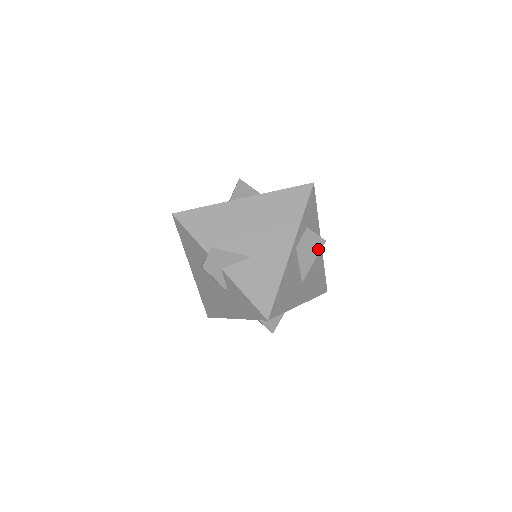
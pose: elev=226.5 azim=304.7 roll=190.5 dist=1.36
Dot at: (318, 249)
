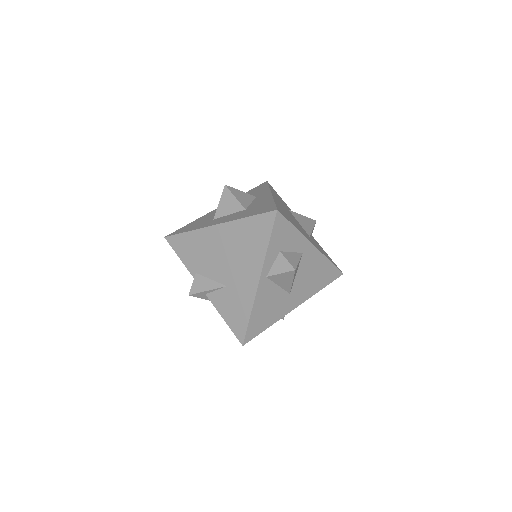
Dot at: (291, 275)
